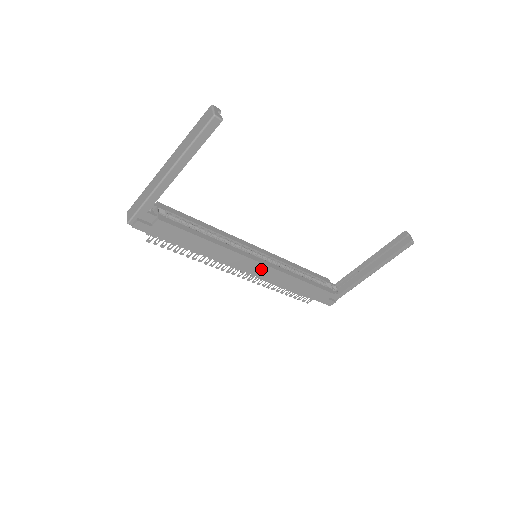
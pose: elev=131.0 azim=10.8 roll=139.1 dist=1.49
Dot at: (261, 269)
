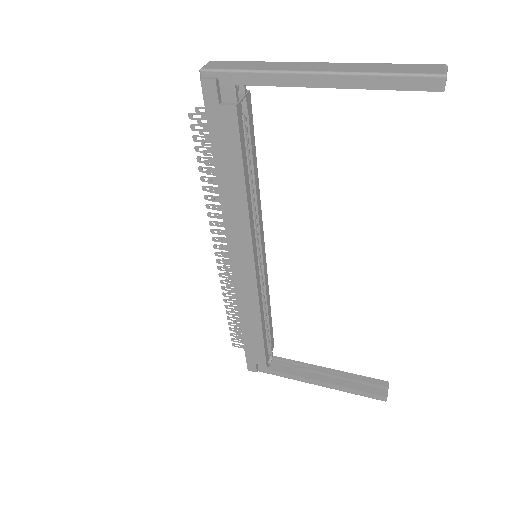
Dot at: (246, 273)
